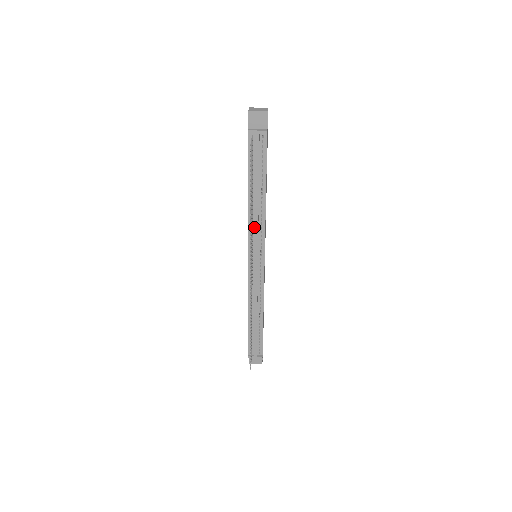
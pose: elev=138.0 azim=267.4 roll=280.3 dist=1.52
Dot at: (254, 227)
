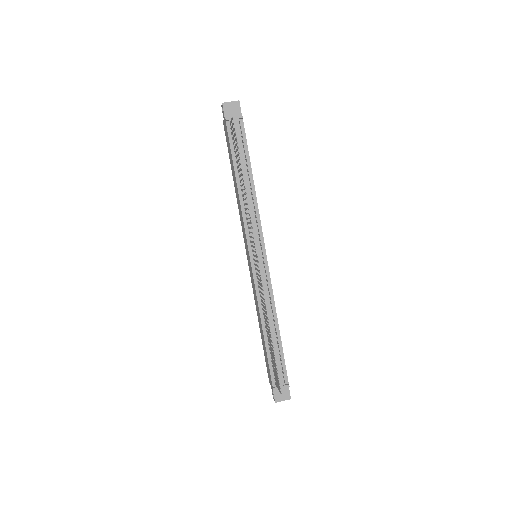
Dot at: occluded
